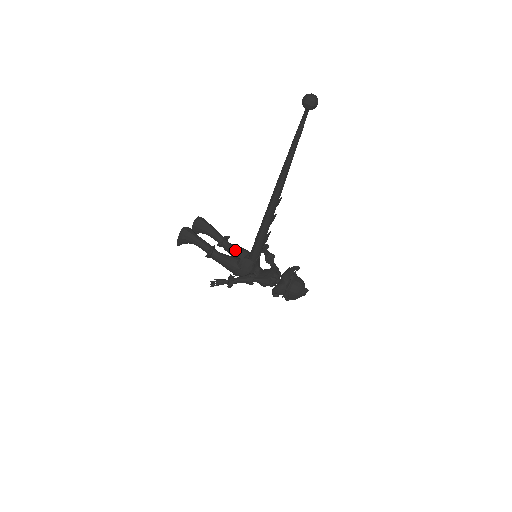
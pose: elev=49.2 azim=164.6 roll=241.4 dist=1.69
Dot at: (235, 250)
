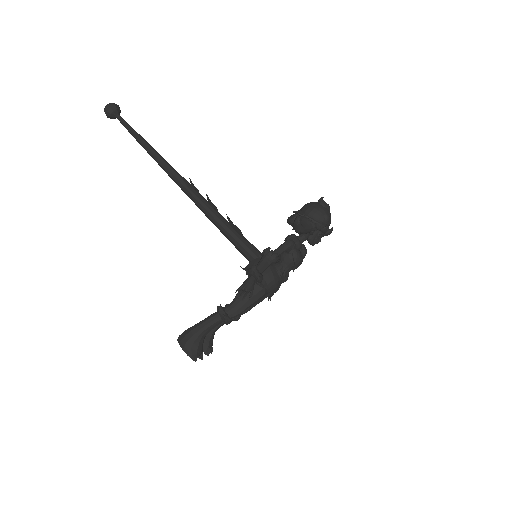
Dot at: occluded
